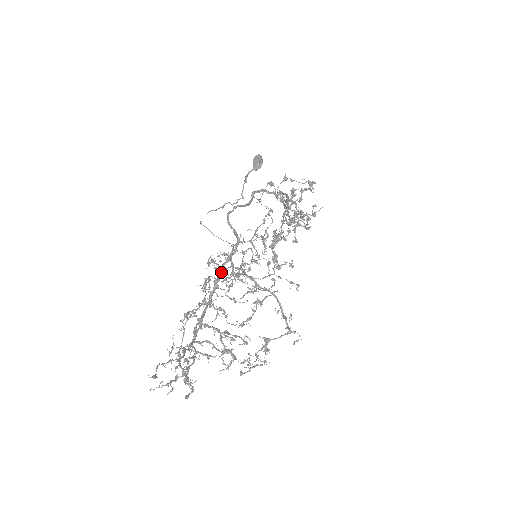
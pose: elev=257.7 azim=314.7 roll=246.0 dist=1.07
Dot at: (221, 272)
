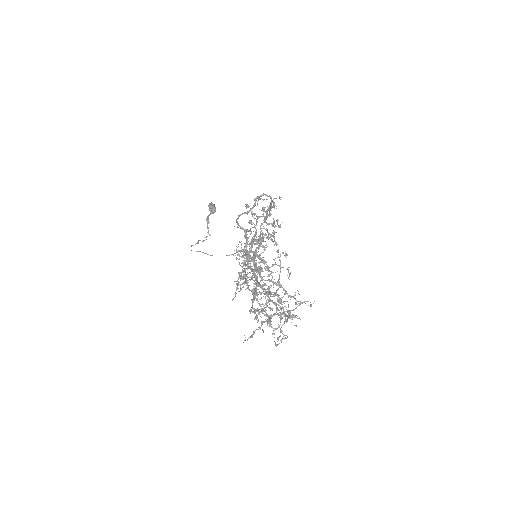
Dot at: occluded
